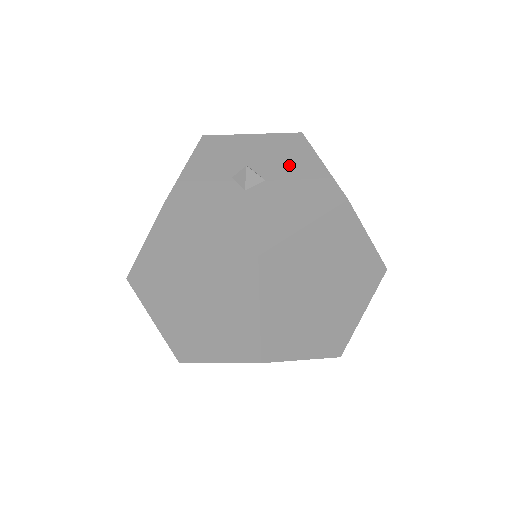
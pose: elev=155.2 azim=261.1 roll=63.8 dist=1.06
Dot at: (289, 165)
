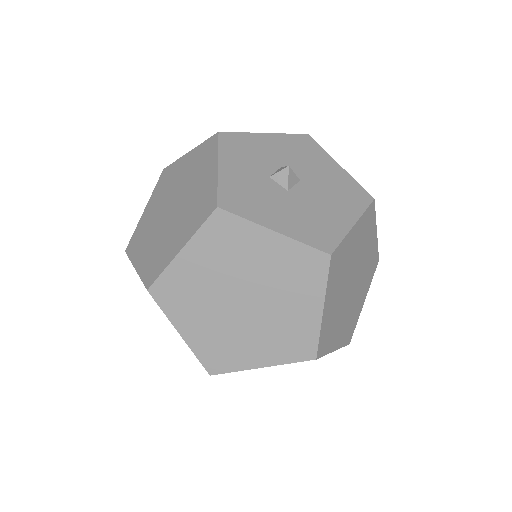
Dot at: (313, 166)
